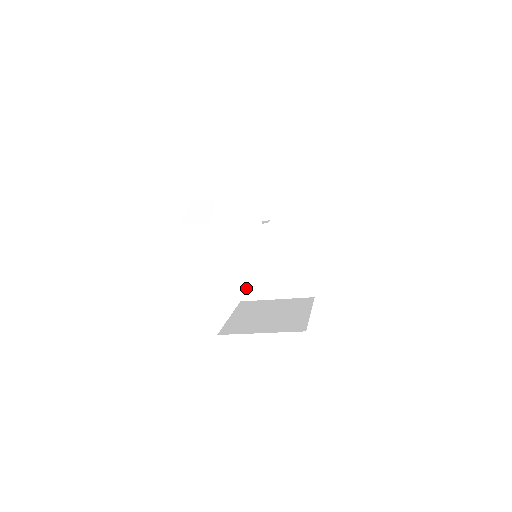
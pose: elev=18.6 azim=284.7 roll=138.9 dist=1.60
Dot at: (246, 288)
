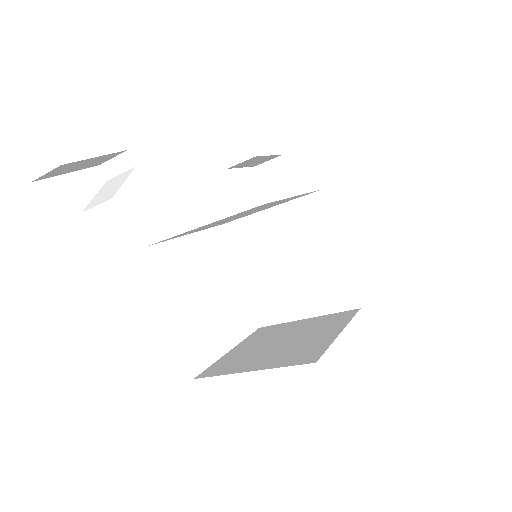
Dot at: (263, 307)
